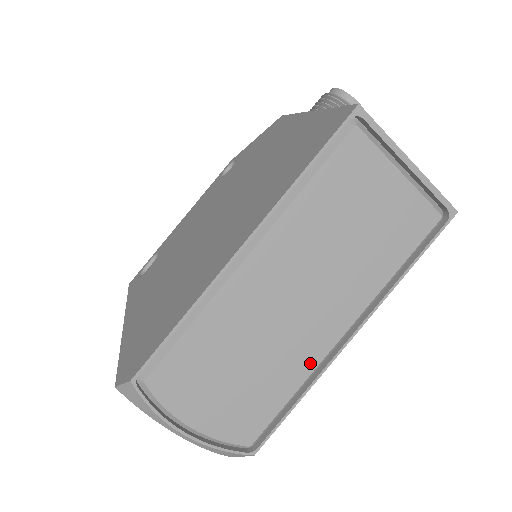
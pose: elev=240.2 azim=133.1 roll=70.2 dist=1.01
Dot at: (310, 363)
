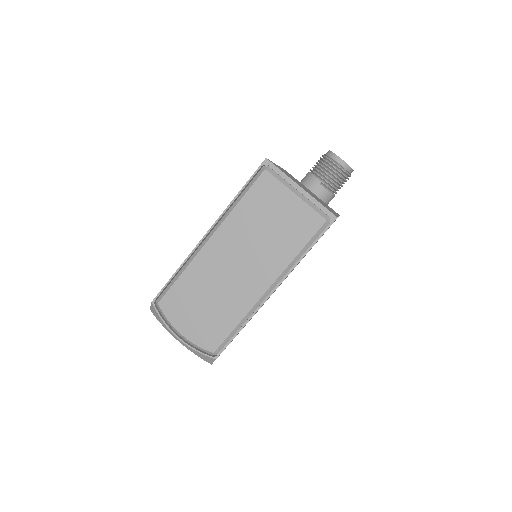
Dot at: (247, 306)
